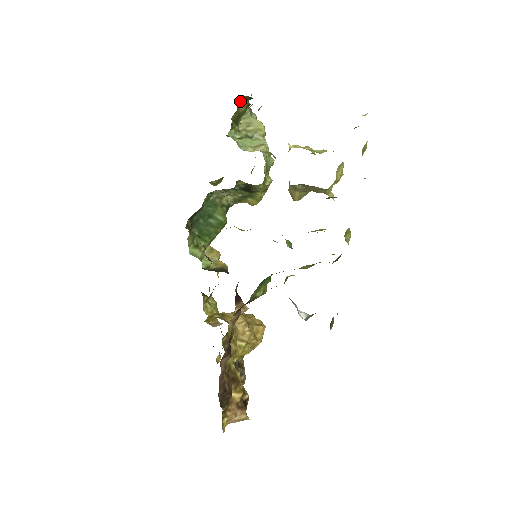
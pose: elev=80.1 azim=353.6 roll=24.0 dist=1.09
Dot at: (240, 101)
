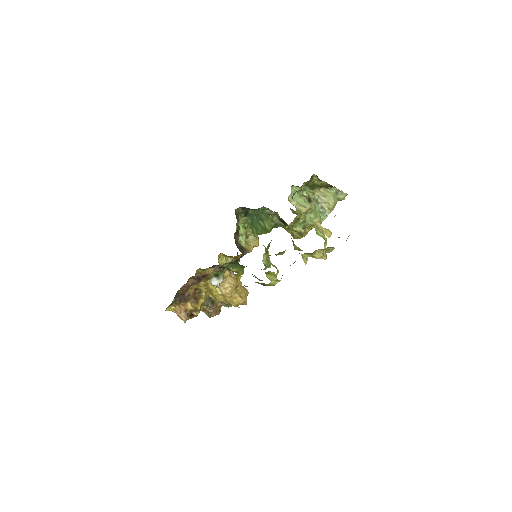
Dot at: (316, 177)
